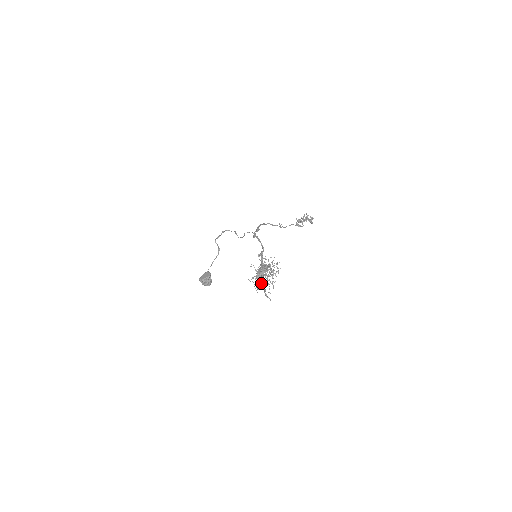
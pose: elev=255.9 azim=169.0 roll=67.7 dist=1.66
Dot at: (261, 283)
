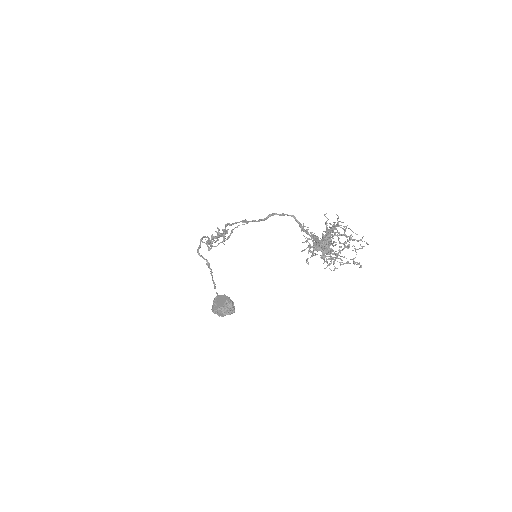
Dot at: (336, 253)
